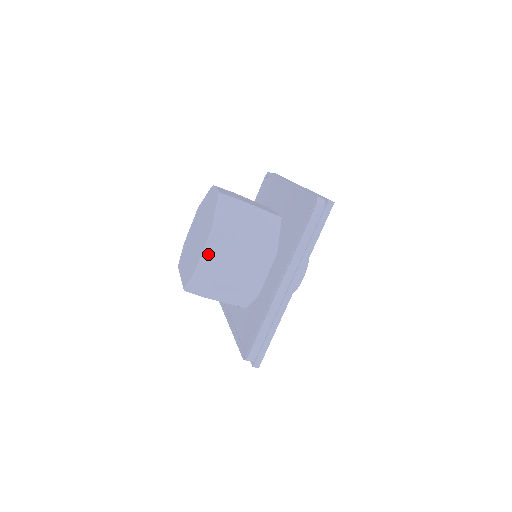
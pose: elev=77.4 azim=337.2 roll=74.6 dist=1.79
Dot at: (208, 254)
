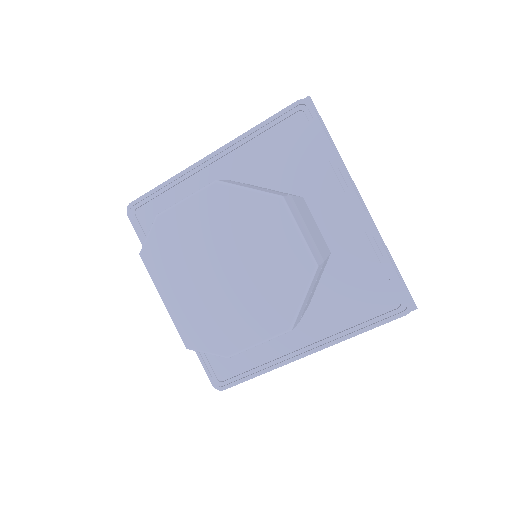
Dot at: (262, 343)
